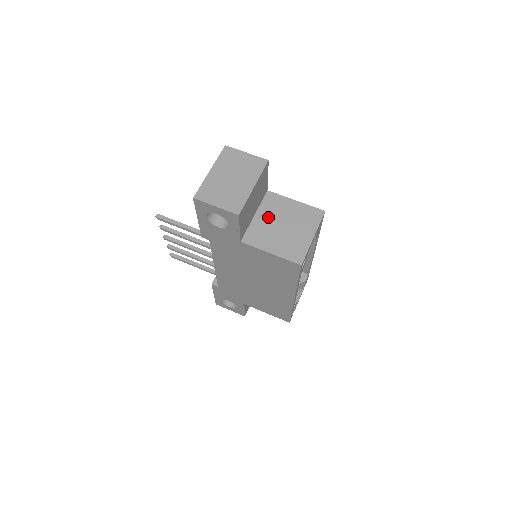
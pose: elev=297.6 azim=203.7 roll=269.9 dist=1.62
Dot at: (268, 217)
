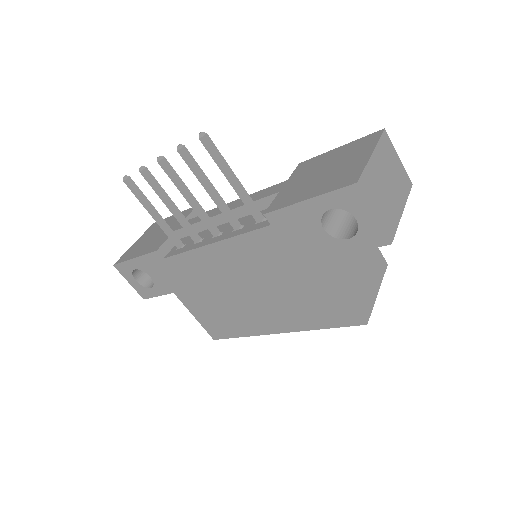
Dot at: occluded
